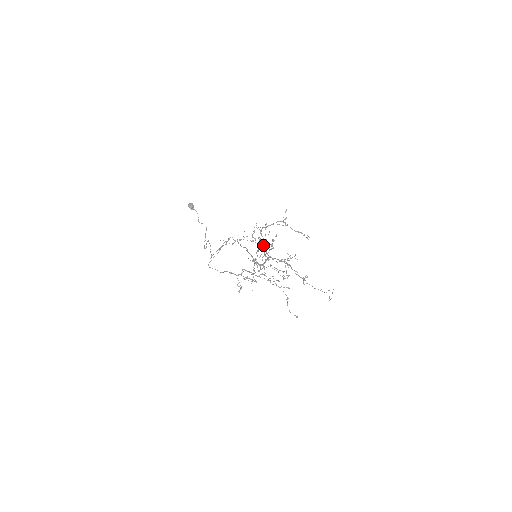
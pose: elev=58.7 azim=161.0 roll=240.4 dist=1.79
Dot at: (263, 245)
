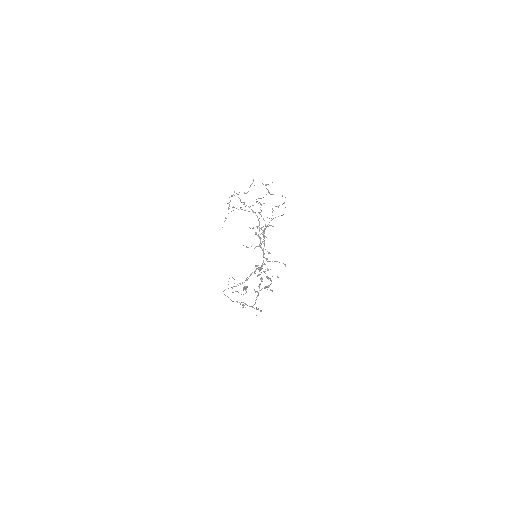
Dot at: occluded
